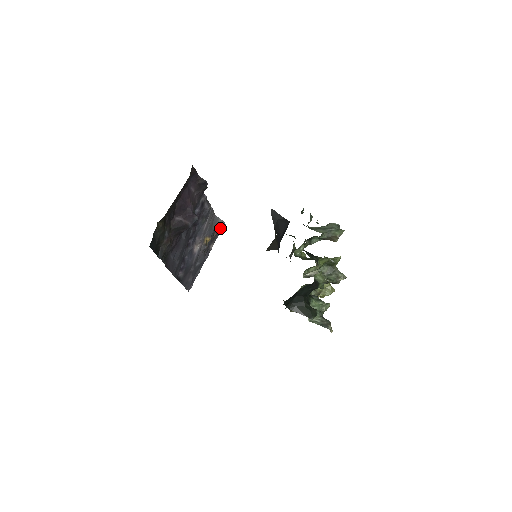
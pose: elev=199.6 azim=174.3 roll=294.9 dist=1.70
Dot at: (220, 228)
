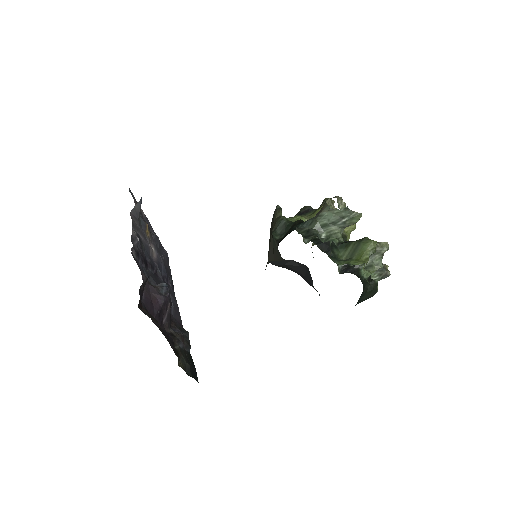
Dot at: occluded
